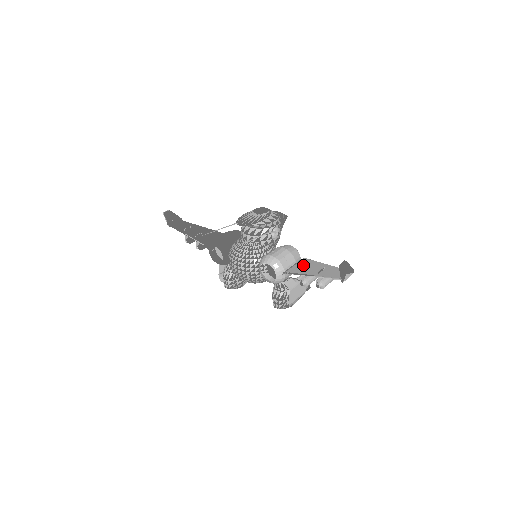
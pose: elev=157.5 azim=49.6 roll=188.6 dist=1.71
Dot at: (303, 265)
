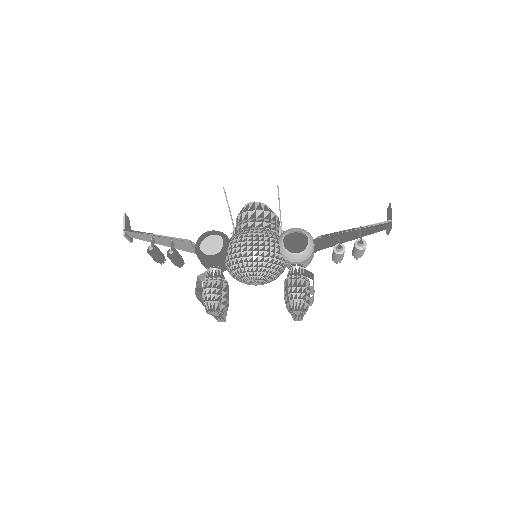
Dot at: (330, 240)
